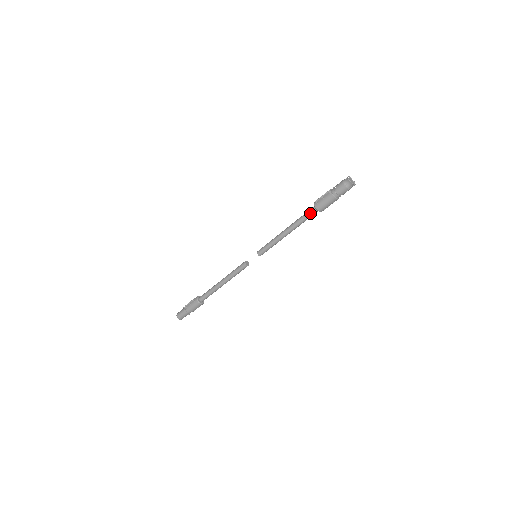
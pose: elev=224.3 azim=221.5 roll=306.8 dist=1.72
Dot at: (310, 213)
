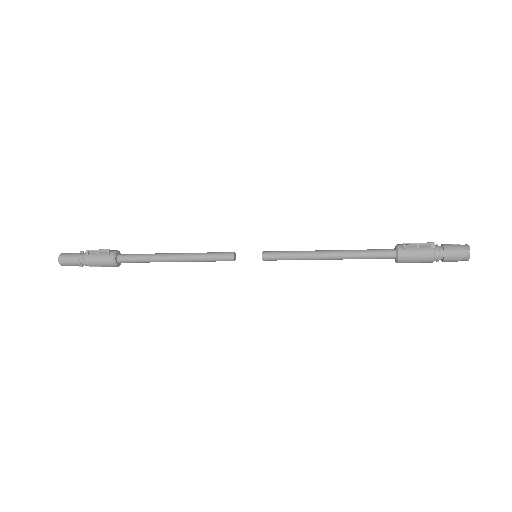
Dot at: (382, 253)
